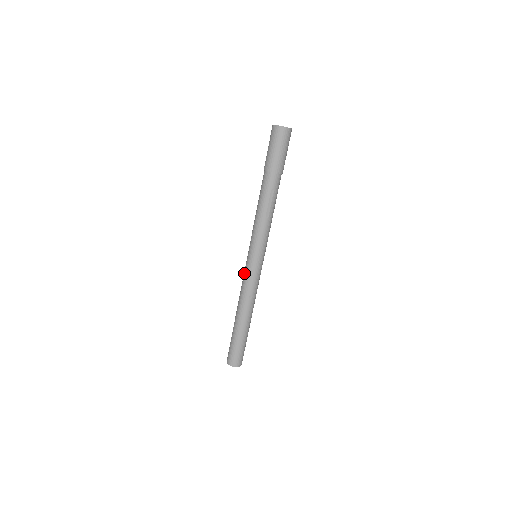
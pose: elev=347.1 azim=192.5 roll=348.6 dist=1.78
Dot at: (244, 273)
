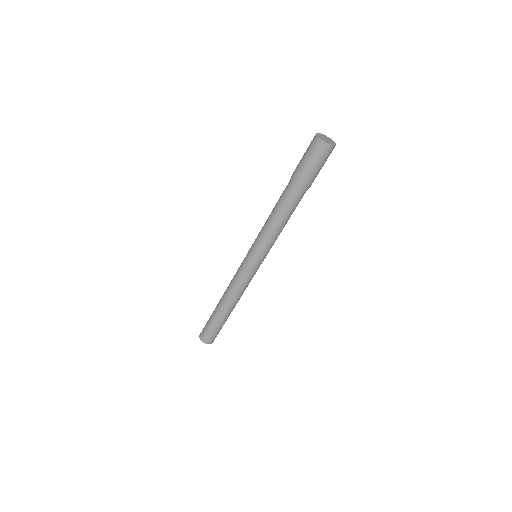
Dot at: (246, 275)
